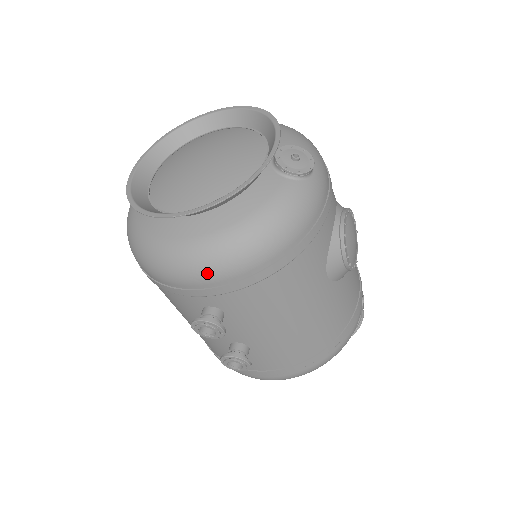
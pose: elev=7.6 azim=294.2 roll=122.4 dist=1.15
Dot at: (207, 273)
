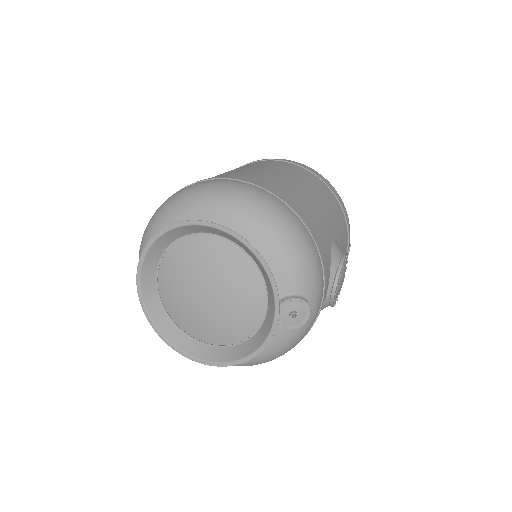
Dot at: occluded
